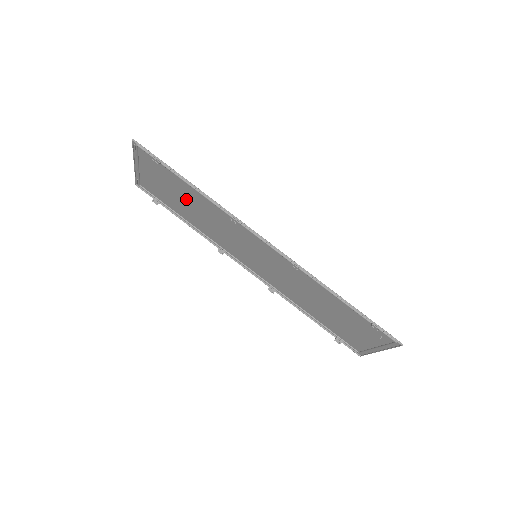
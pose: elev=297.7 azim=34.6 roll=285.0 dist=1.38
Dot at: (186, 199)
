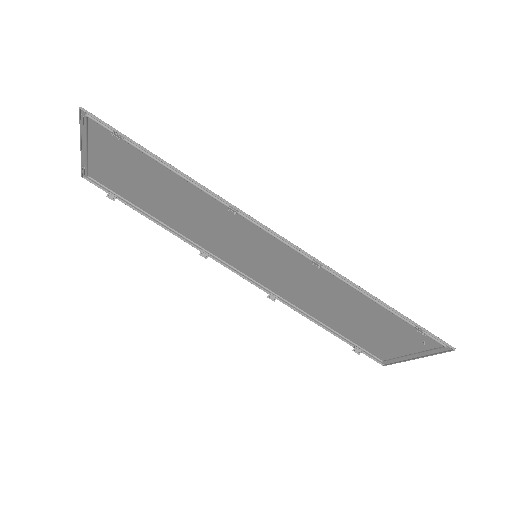
Dot at: (158, 188)
